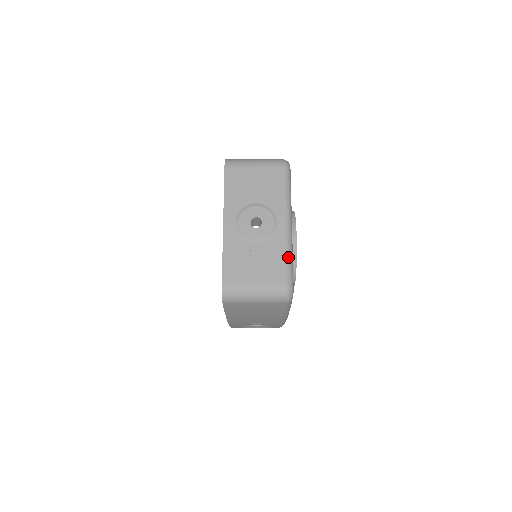
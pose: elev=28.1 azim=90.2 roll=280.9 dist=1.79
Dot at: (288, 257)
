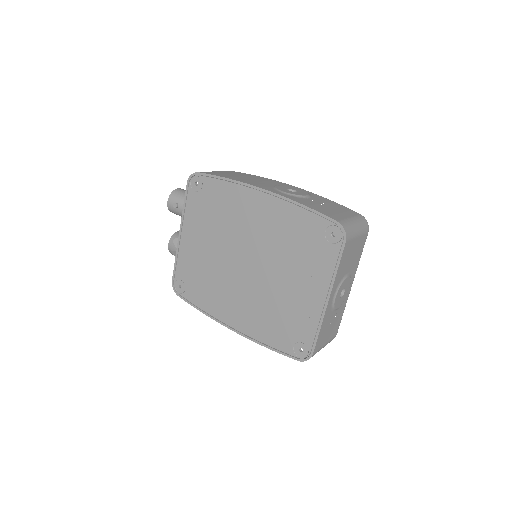
Dot at: occluded
